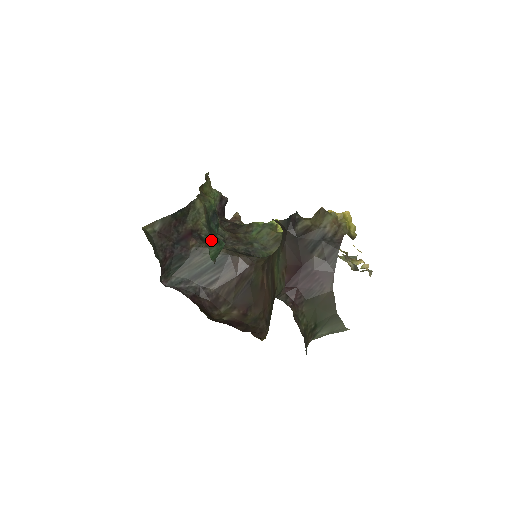
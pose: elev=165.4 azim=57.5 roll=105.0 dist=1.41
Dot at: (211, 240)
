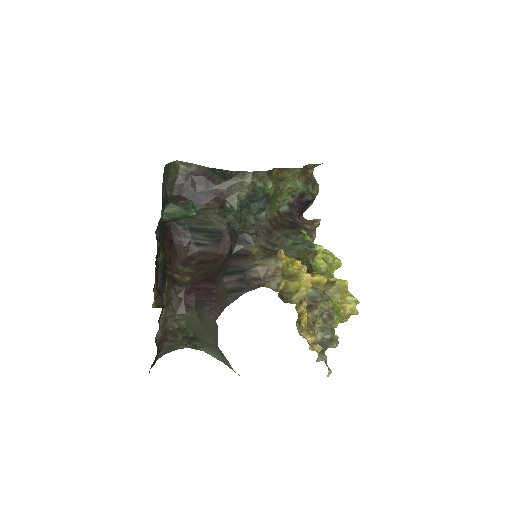
Dot at: (184, 202)
